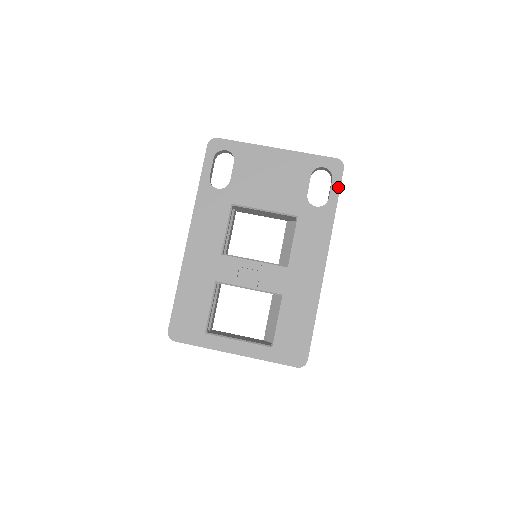
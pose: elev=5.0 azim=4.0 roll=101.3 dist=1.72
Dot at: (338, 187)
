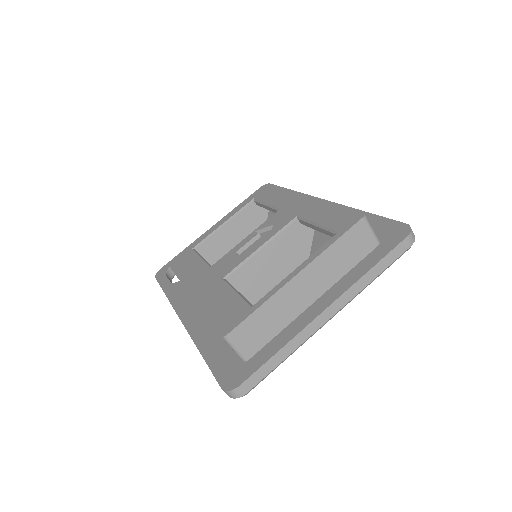
Dot at: occluded
